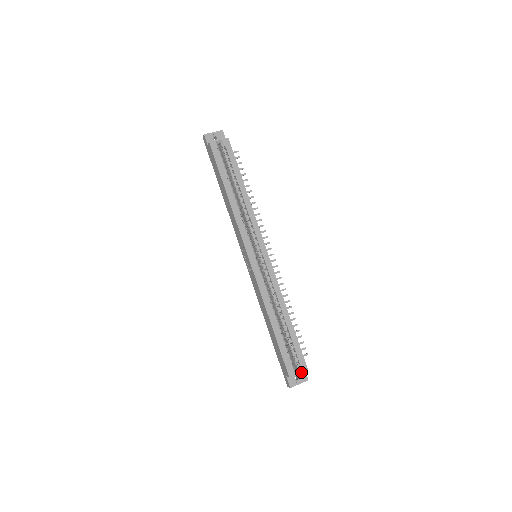
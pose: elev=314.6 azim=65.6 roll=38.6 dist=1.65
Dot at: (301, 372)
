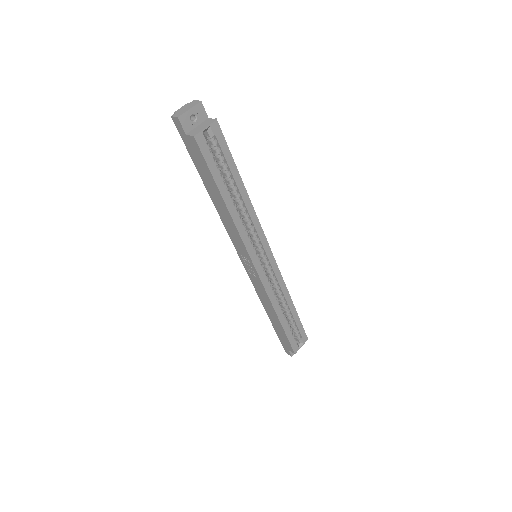
Dot at: occluded
